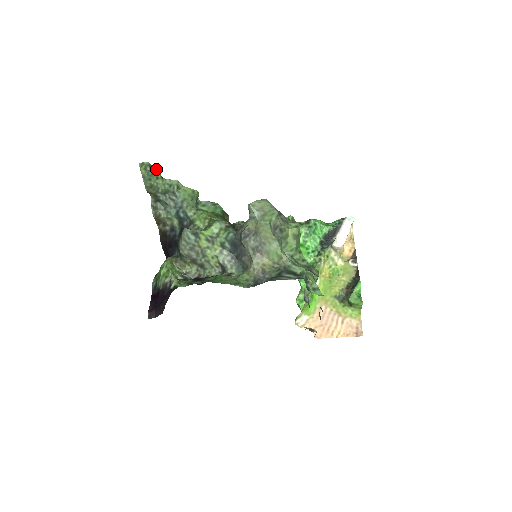
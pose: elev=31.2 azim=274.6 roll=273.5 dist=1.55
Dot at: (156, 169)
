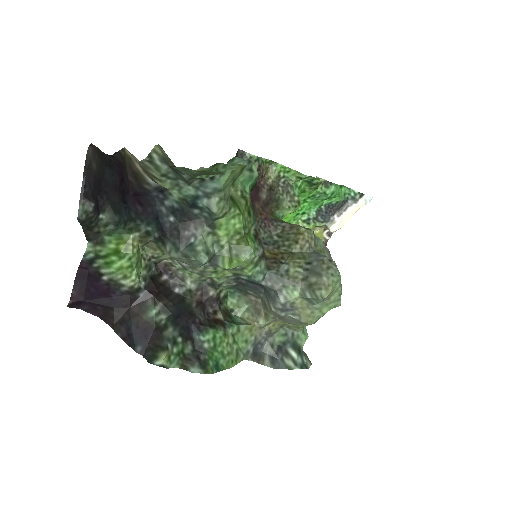
Dot at: occluded
